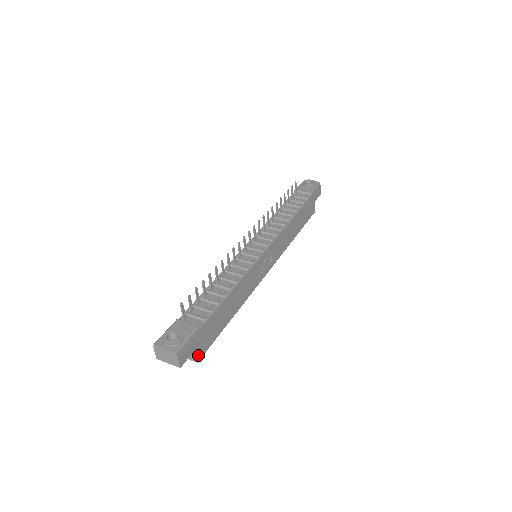
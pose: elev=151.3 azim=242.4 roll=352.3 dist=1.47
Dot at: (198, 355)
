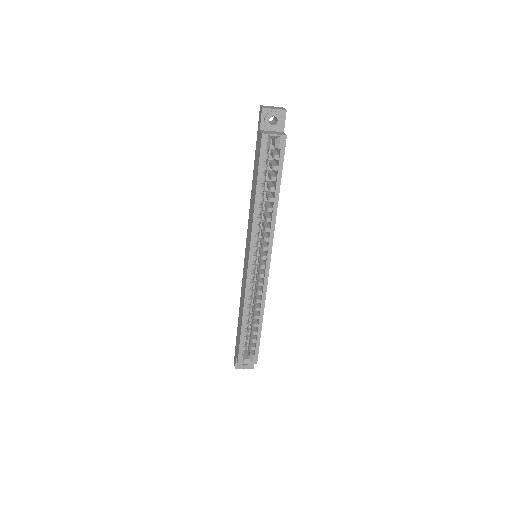
Dot at: (285, 137)
